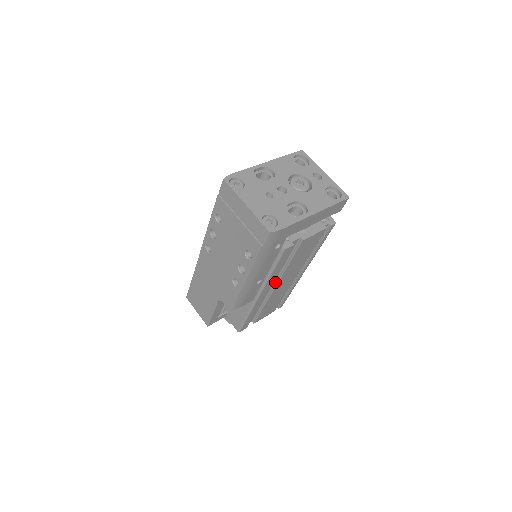
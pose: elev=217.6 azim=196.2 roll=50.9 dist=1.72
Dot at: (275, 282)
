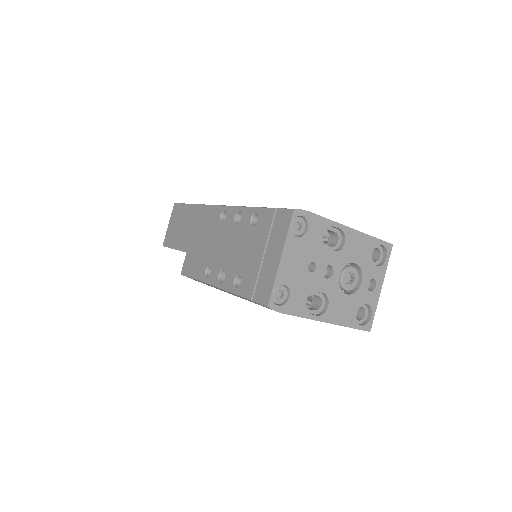
Dot at: occluded
